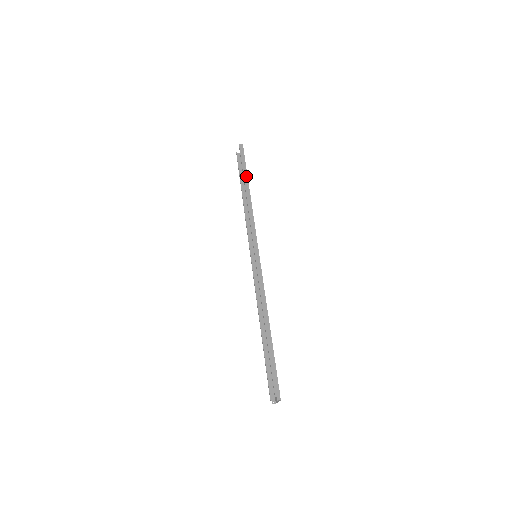
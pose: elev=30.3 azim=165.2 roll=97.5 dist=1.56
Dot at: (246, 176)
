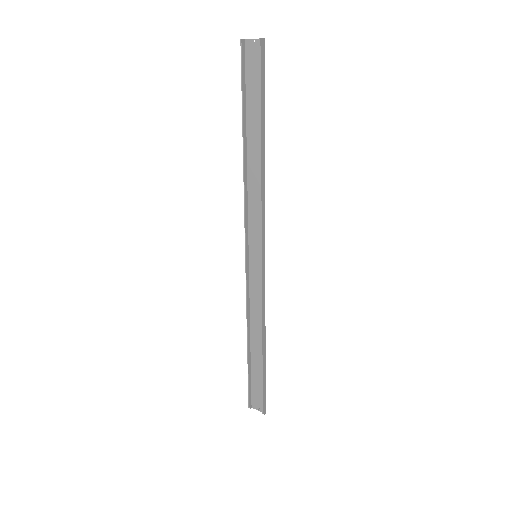
Dot at: (263, 119)
